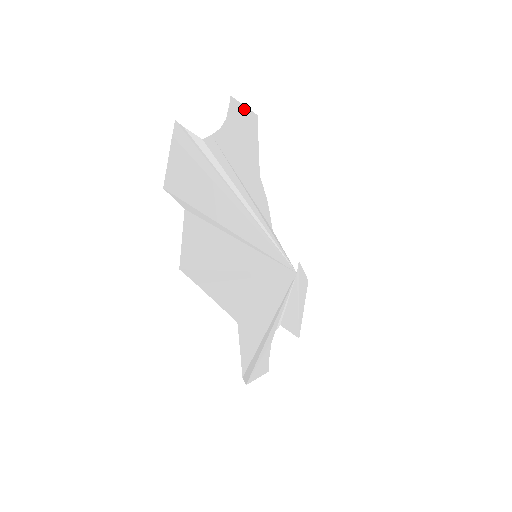
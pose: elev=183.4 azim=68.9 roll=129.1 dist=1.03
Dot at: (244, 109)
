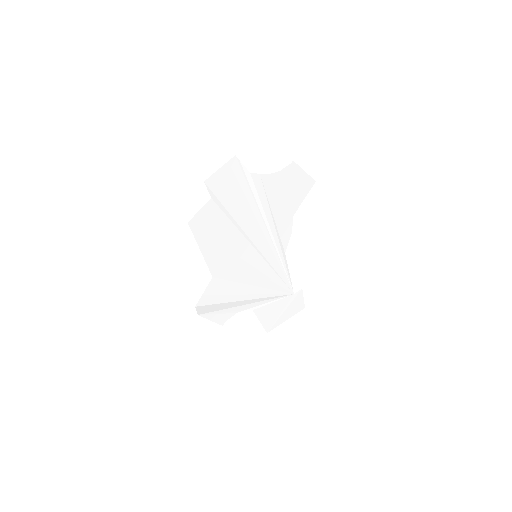
Dot at: (303, 173)
